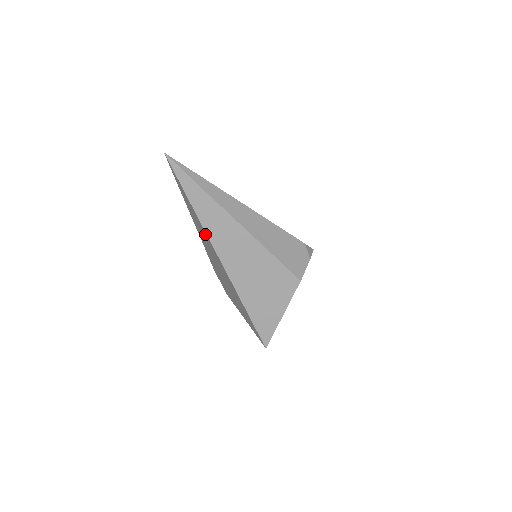
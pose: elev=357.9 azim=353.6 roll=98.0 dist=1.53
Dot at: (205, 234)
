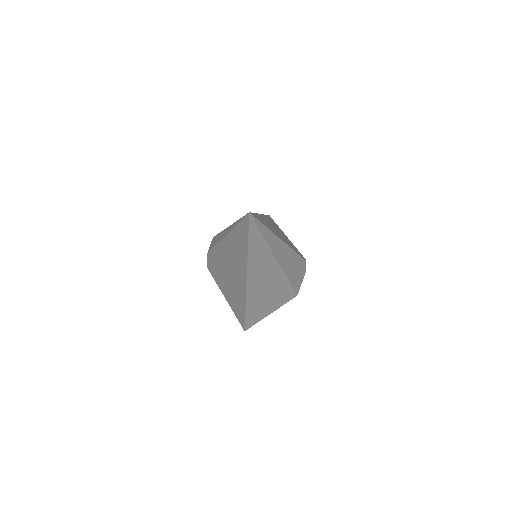
Dot at: (243, 264)
